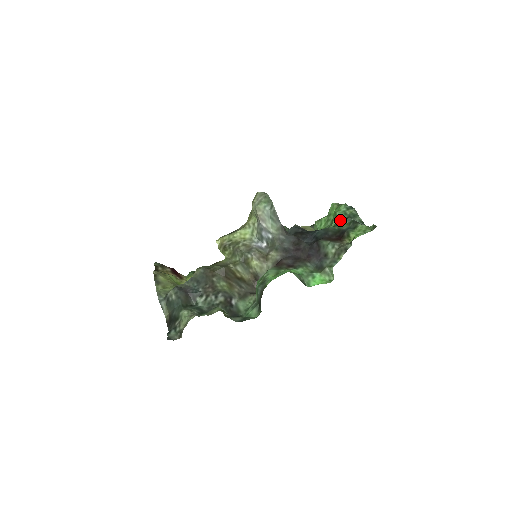
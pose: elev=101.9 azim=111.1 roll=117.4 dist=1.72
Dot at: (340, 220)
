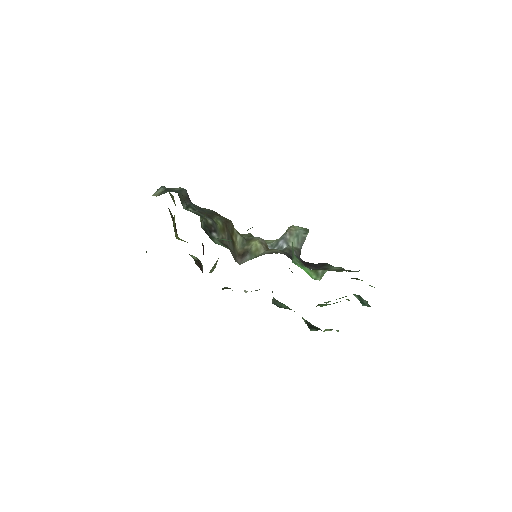
Dot at: occluded
